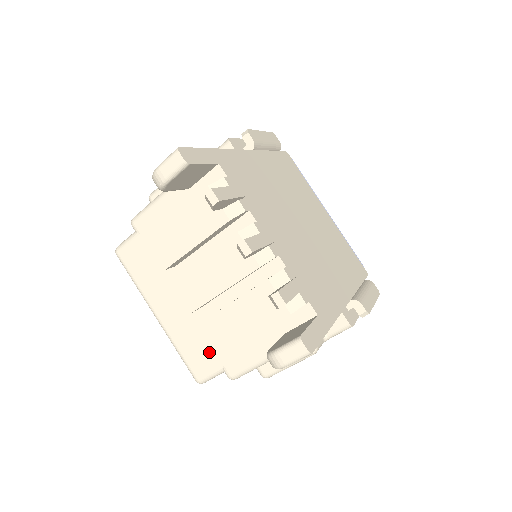
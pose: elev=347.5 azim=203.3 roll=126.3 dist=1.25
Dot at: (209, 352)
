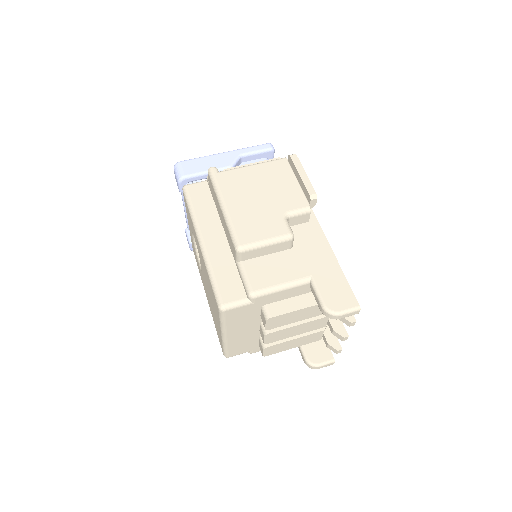
Dot at: (249, 347)
